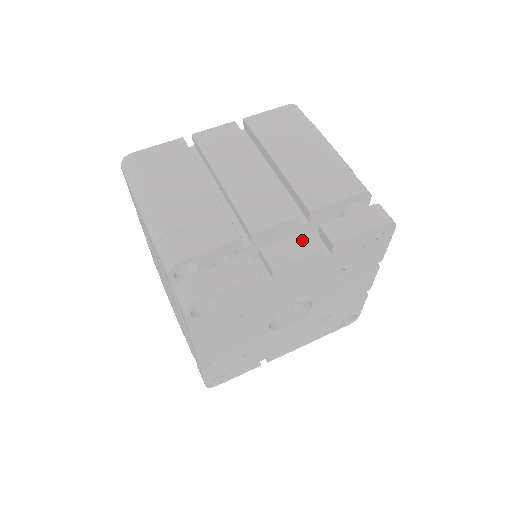
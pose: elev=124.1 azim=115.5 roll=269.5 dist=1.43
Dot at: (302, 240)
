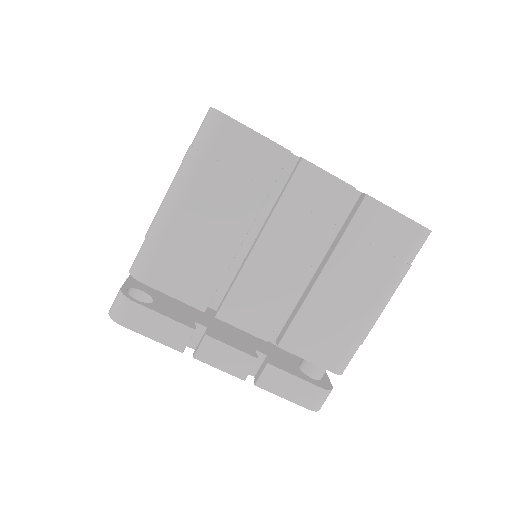
Dot at: (241, 360)
